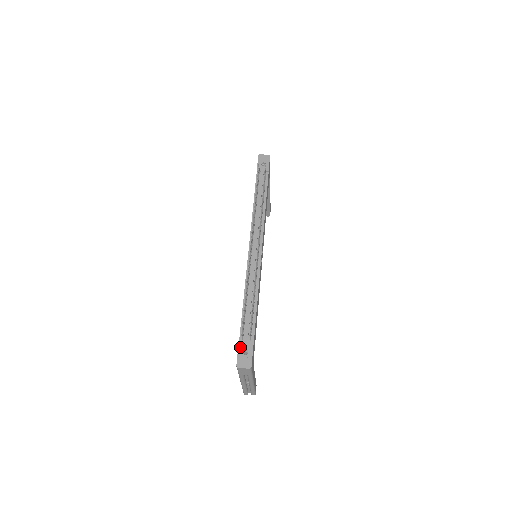
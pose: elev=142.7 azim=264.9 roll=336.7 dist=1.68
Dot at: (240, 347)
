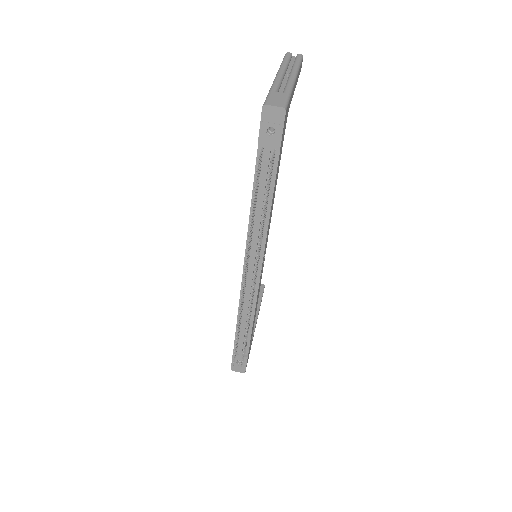
Dot at: occluded
